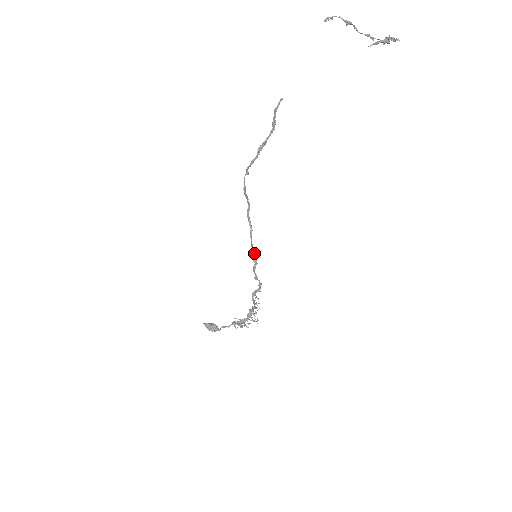
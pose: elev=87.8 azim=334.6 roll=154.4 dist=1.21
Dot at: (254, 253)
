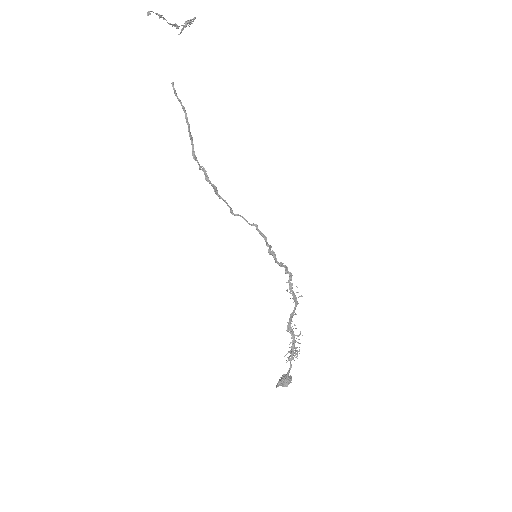
Dot at: (264, 236)
